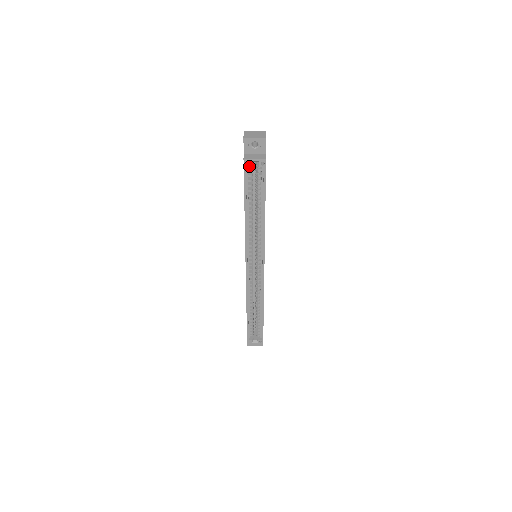
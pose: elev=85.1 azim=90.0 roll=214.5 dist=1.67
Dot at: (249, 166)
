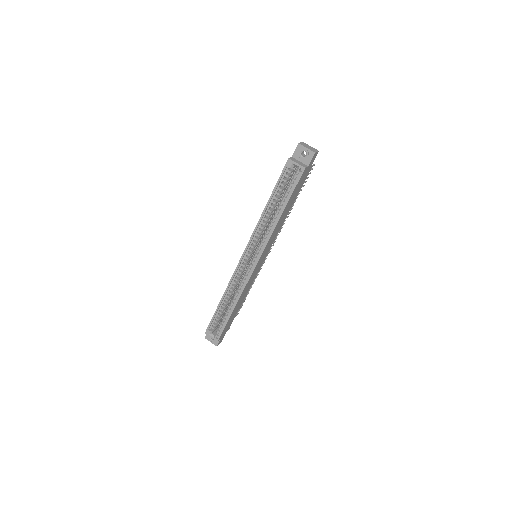
Dot at: (290, 167)
